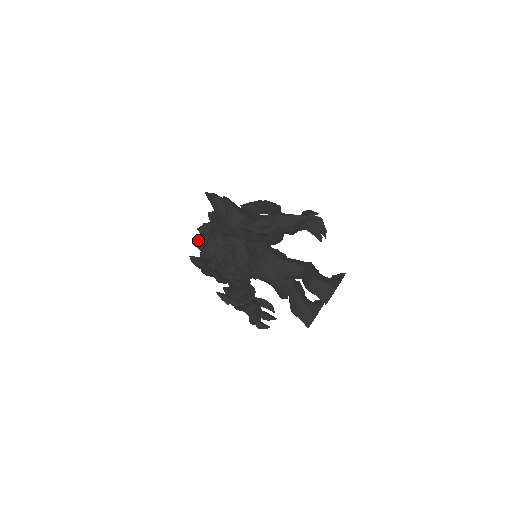
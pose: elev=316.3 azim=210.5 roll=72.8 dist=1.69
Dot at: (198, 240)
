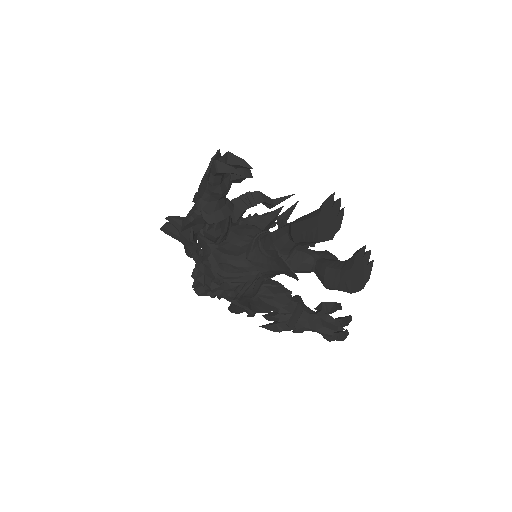
Dot at: occluded
